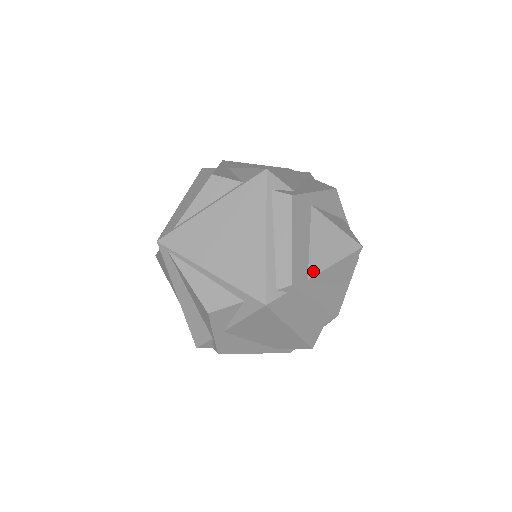
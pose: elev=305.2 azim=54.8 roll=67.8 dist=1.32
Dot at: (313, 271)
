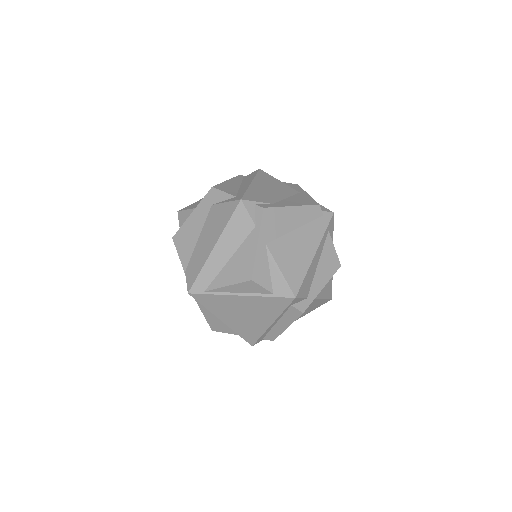
Dot at: occluded
